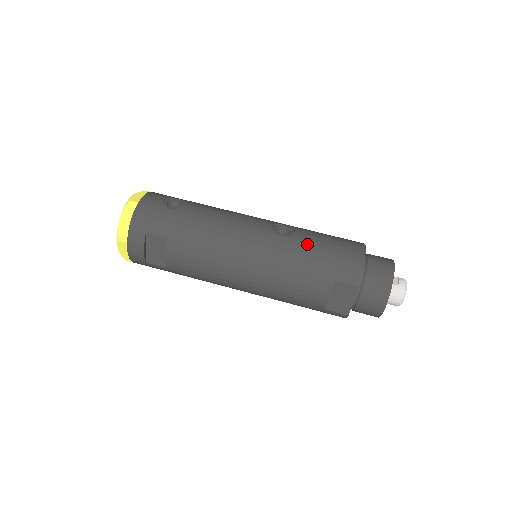
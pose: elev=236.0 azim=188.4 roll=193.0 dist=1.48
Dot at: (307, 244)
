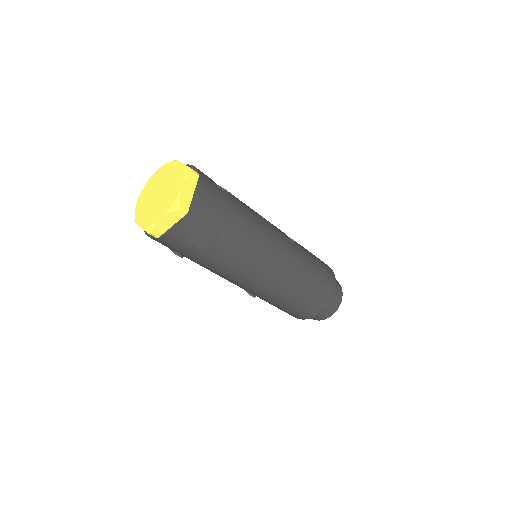
Dot at: (308, 254)
